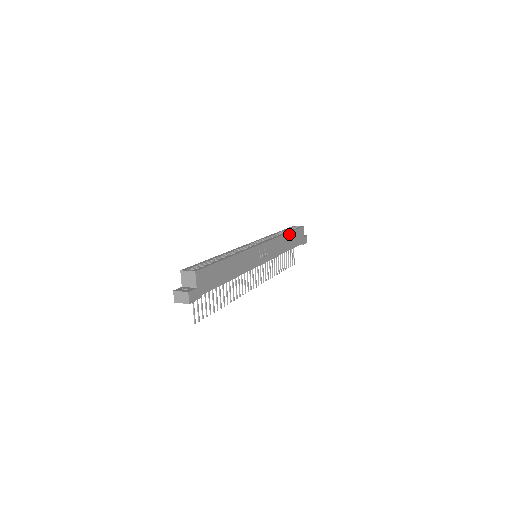
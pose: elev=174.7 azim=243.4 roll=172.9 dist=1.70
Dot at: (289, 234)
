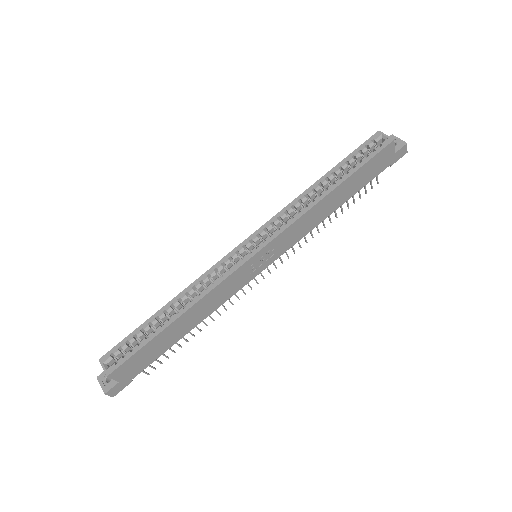
Dot at: (342, 185)
